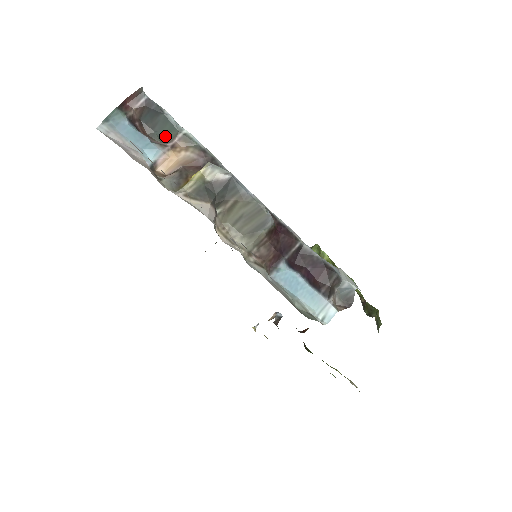
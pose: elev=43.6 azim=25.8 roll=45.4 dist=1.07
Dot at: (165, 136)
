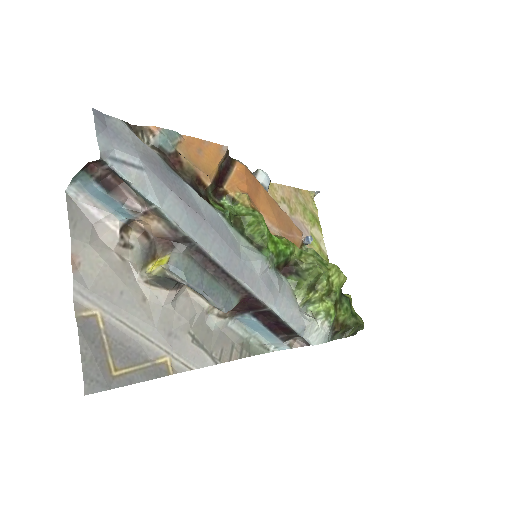
Dot at: occluded
